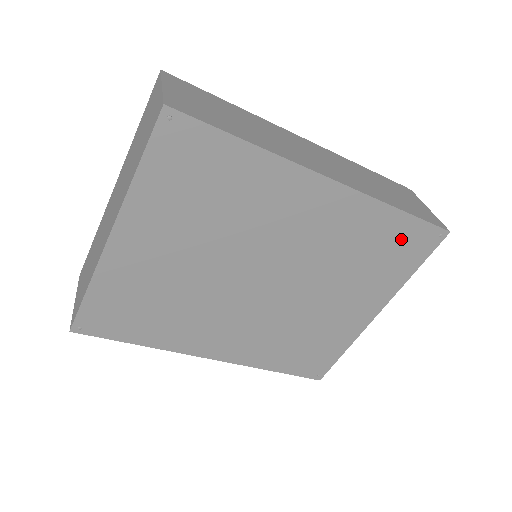
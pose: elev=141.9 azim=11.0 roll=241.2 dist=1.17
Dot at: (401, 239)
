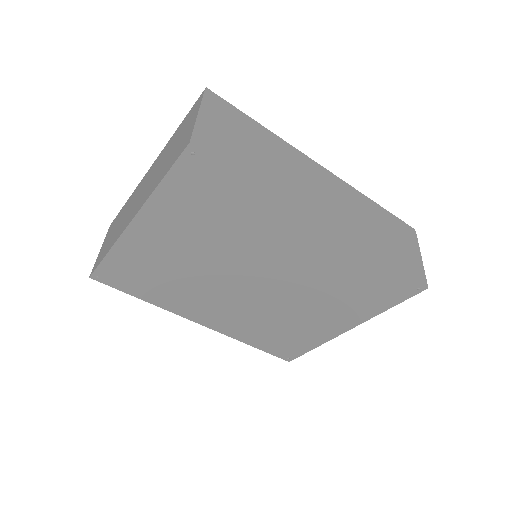
Dot at: (381, 283)
